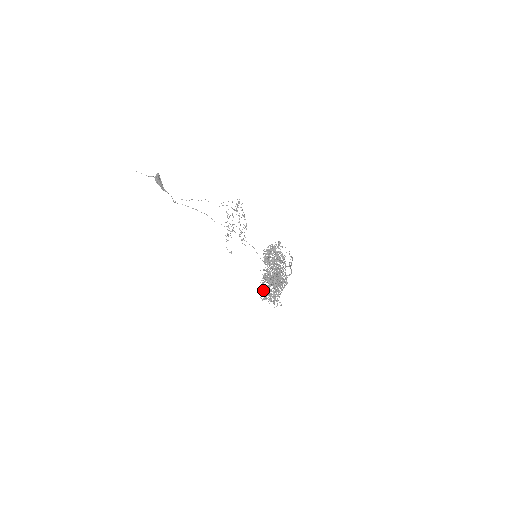
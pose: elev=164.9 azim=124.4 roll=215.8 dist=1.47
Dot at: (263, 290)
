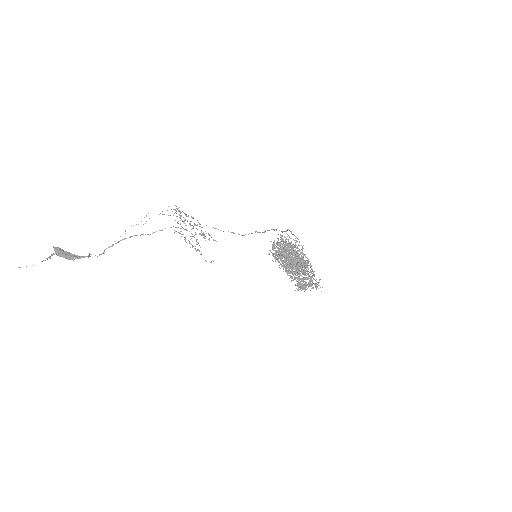
Dot at: (298, 285)
